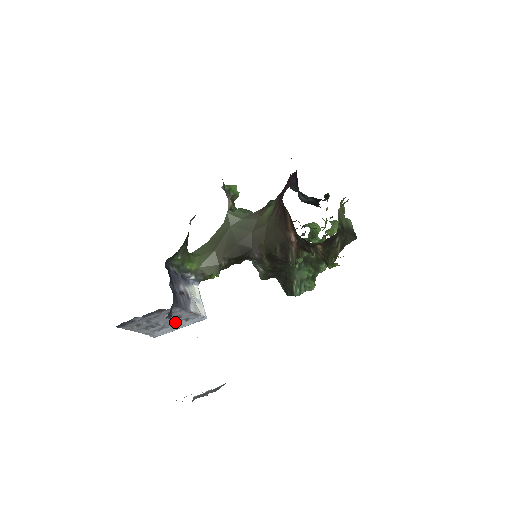
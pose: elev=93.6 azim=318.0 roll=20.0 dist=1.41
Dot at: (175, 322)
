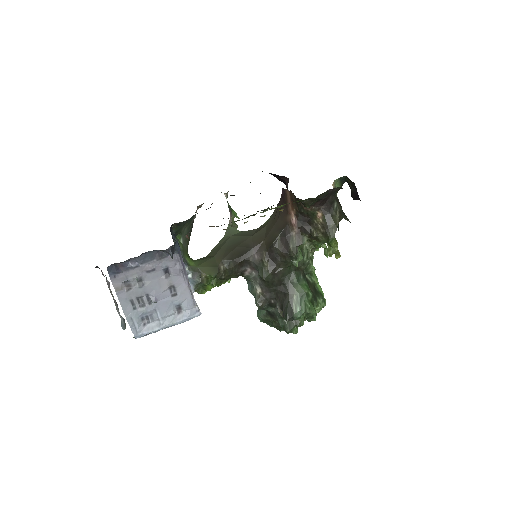
Dot at: (167, 306)
